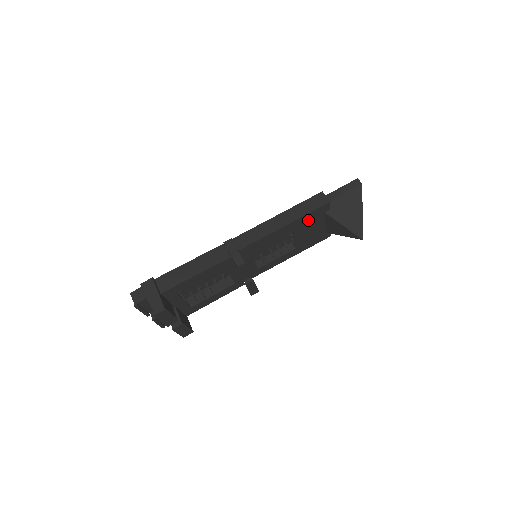
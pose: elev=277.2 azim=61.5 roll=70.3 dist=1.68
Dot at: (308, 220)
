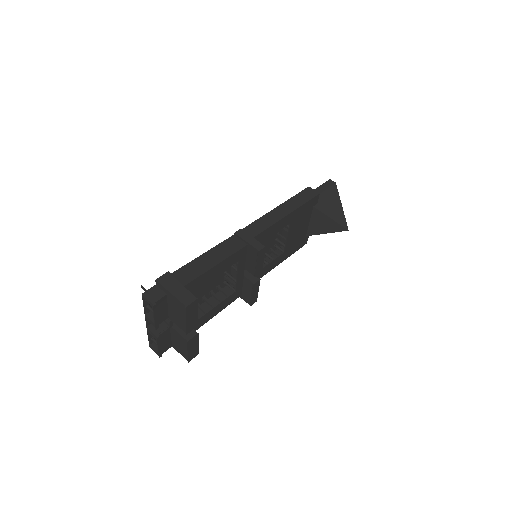
Dot at: (302, 213)
